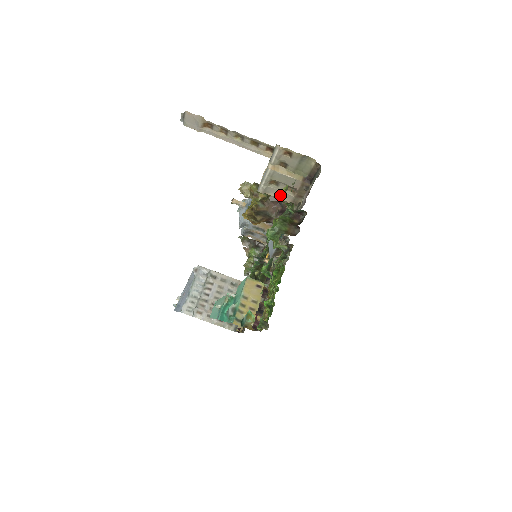
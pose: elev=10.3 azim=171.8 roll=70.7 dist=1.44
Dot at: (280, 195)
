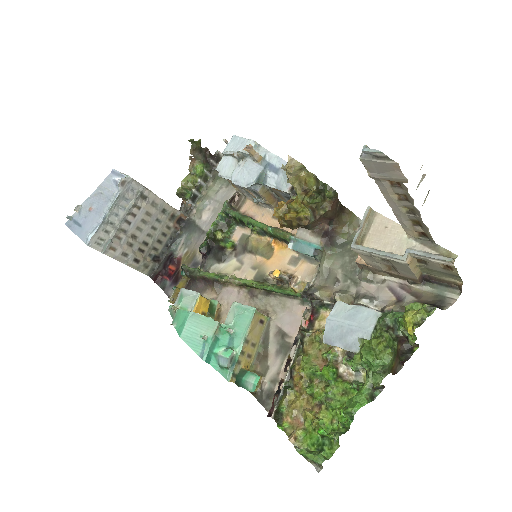
Dot at: (370, 261)
